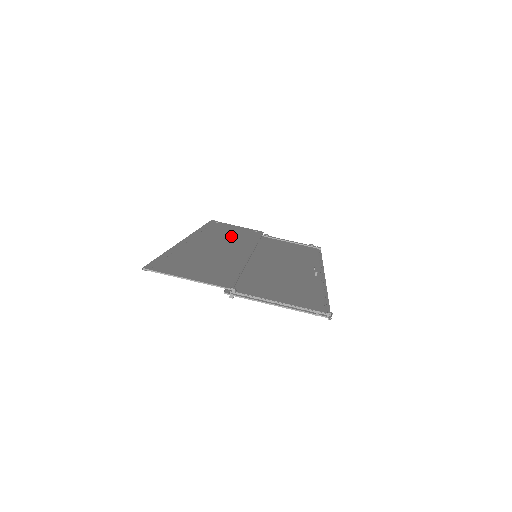
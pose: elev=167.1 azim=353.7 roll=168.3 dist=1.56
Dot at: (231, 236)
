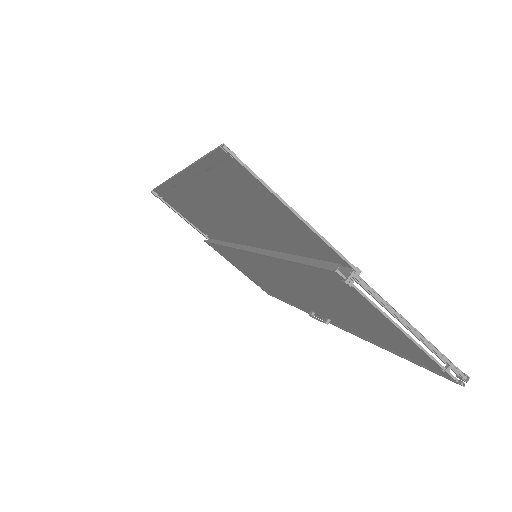
Dot at: occluded
